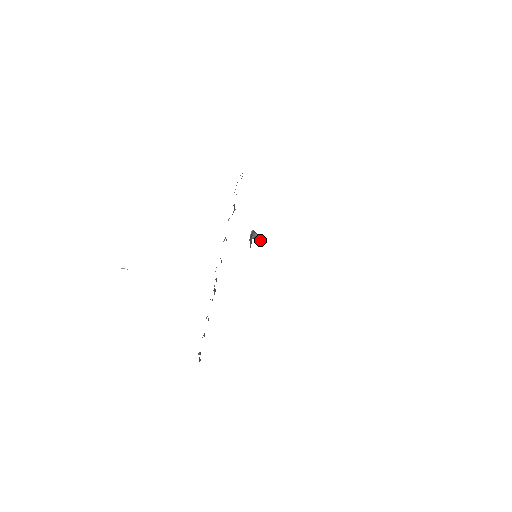
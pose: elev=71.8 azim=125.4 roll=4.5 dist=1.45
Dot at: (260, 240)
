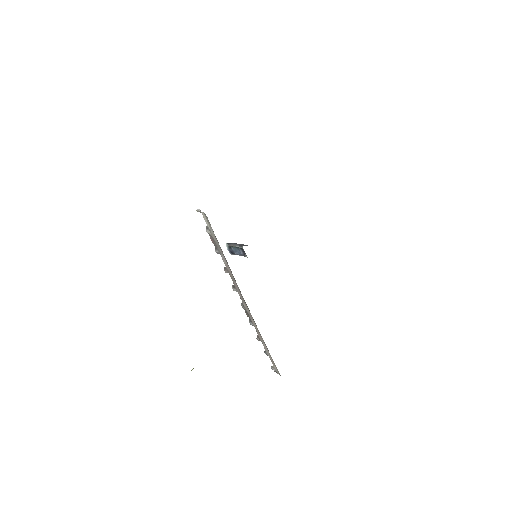
Dot at: (240, 244)
